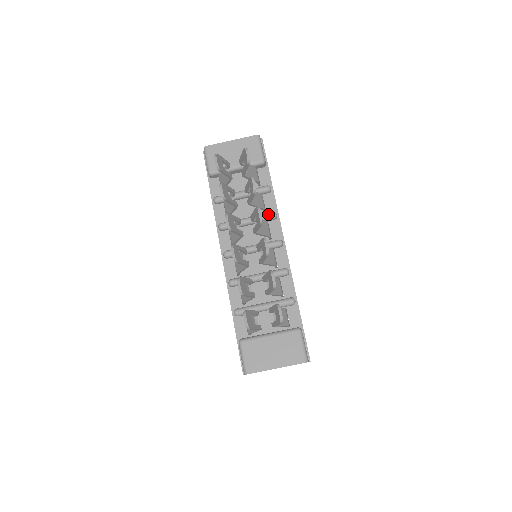
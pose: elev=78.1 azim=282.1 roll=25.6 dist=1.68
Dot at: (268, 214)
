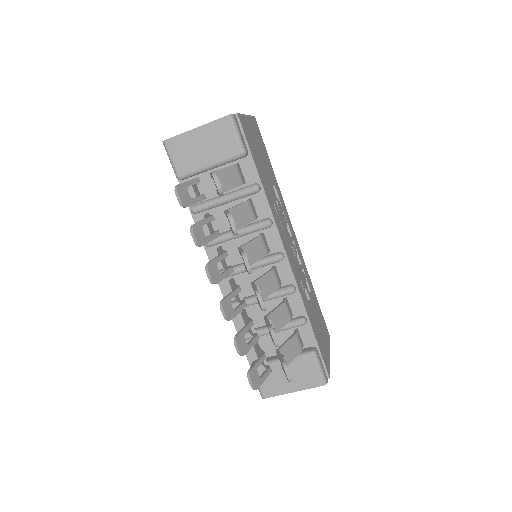
Dot at: (261, 224)
